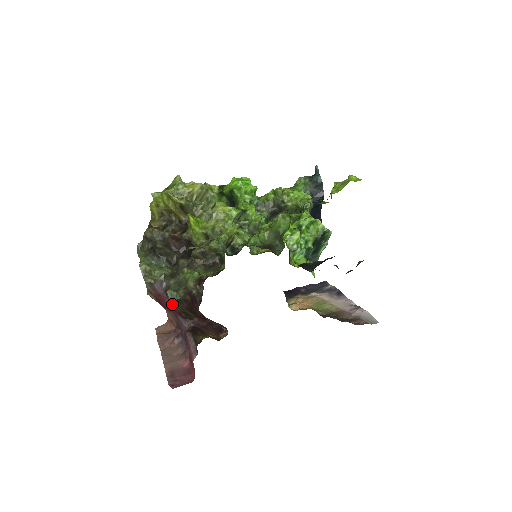
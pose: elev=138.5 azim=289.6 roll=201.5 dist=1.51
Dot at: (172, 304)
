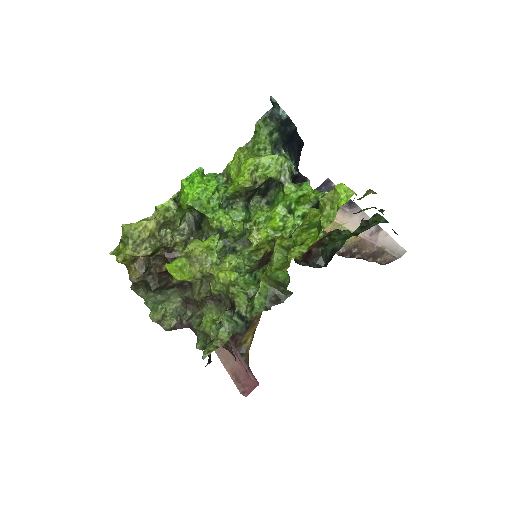
Dot at: occluded
